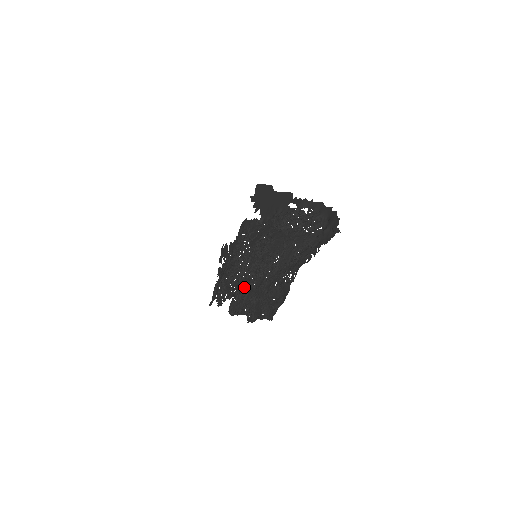
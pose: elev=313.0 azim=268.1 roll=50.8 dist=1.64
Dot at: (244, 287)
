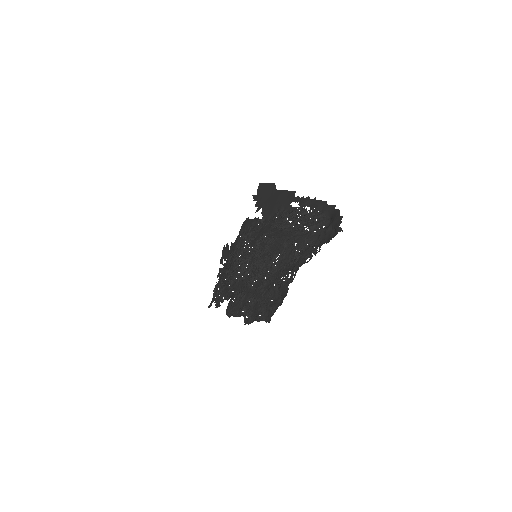
Dot at: (242, 288)
